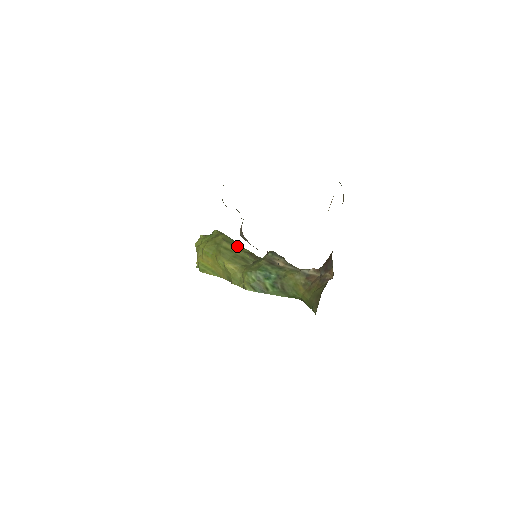
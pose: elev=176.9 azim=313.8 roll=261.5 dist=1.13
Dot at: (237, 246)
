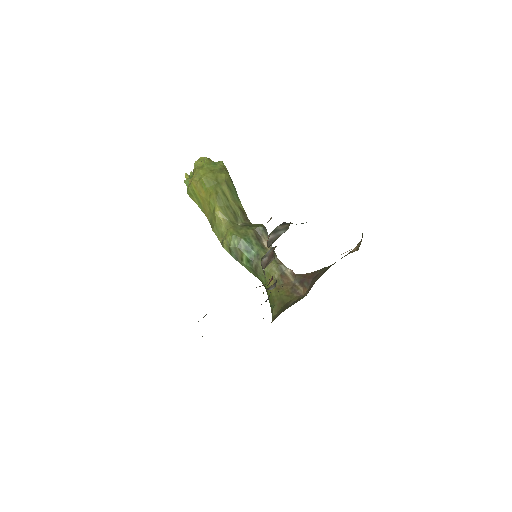
Dot at: (235, 196)
